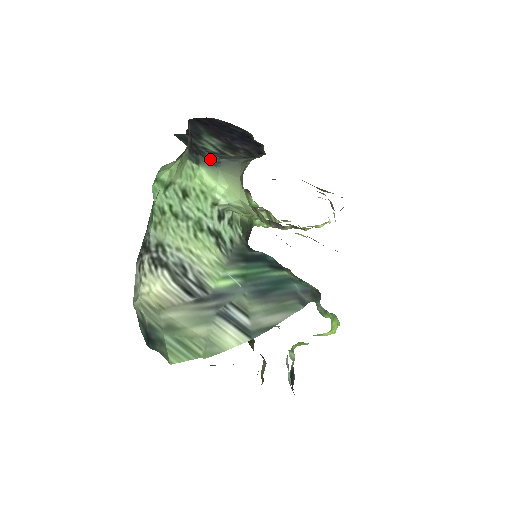
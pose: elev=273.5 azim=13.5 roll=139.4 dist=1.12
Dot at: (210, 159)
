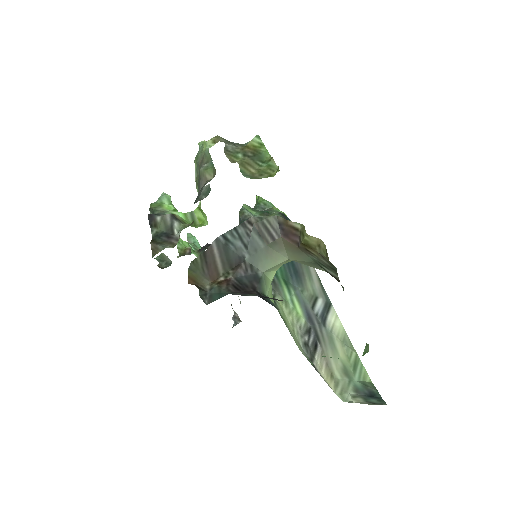
Dot at: (247, 276)
